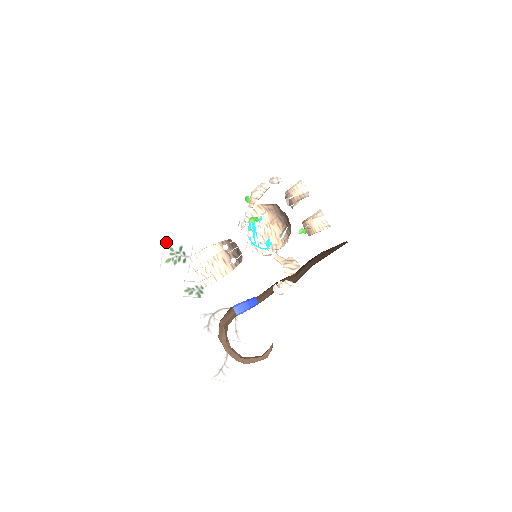
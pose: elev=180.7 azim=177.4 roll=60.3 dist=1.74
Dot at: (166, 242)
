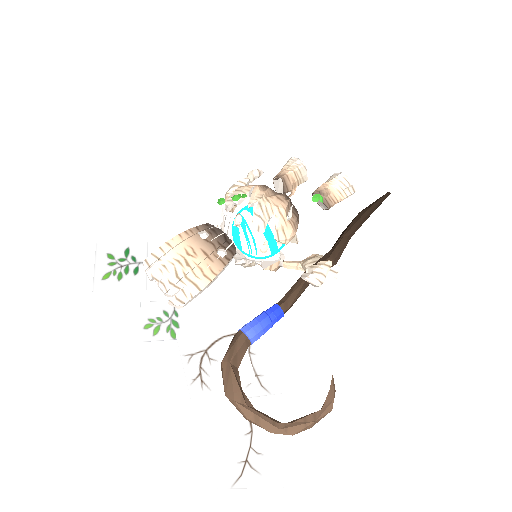
Dot at: (99, 247)
